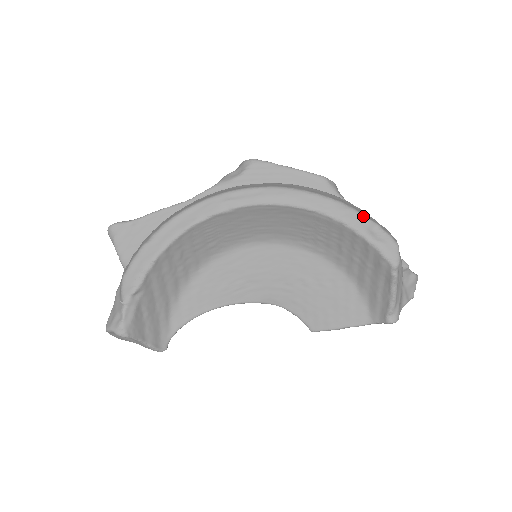
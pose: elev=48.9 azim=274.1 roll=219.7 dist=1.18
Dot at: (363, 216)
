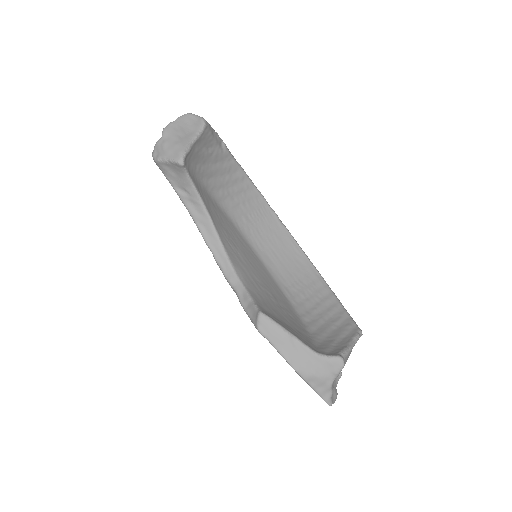
Dot at: occluded
